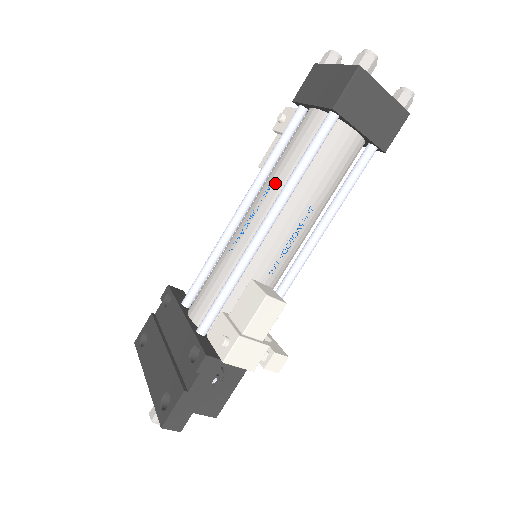
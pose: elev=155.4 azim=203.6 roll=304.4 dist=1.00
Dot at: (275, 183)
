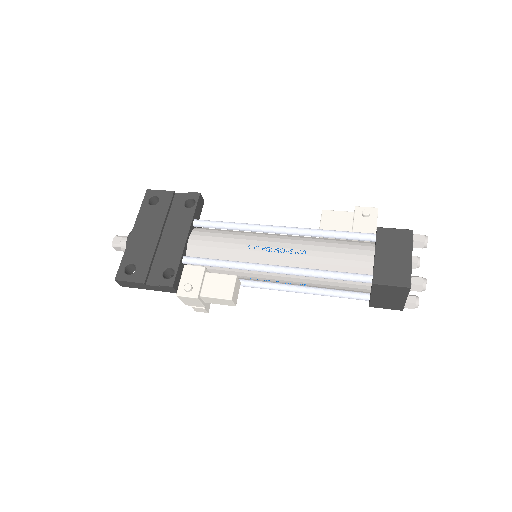
Dot at: (308, 256)
